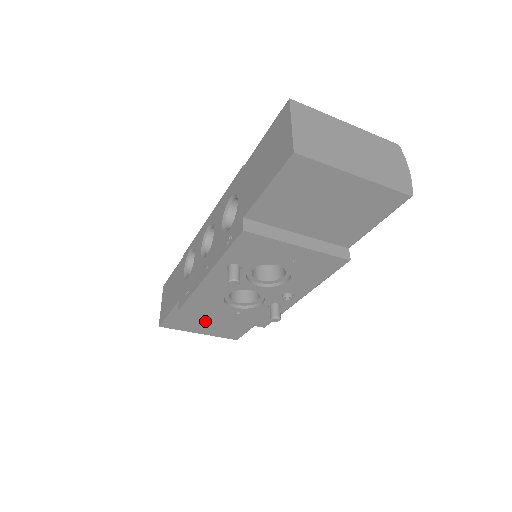
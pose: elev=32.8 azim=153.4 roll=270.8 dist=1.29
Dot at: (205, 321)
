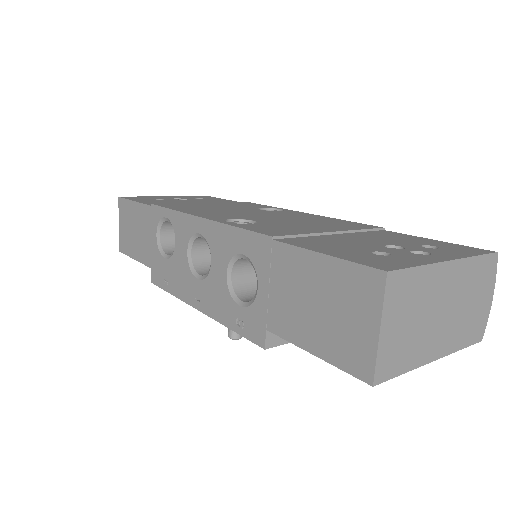
Dot at: occluded
